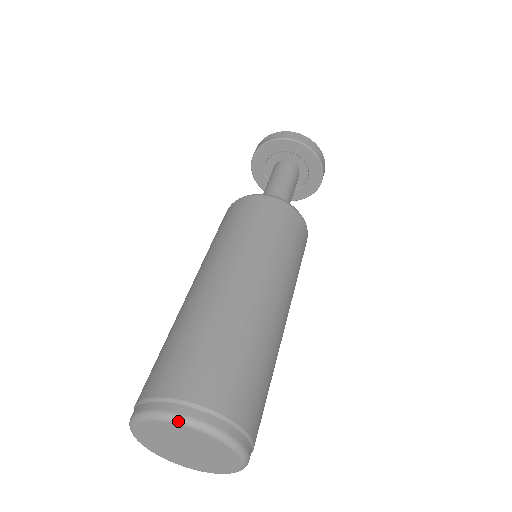
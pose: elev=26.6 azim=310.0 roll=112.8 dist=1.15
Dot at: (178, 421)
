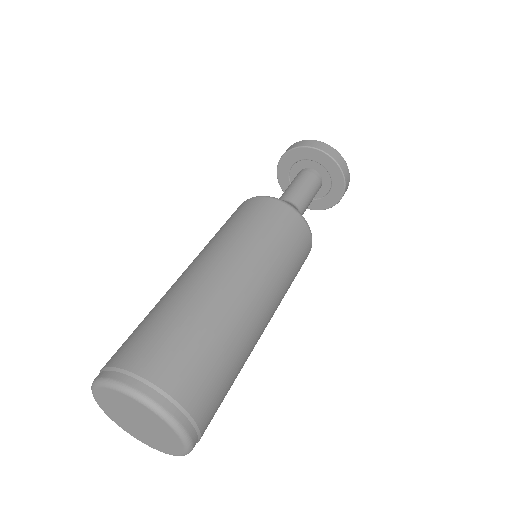
Dot at: (132, 395)
